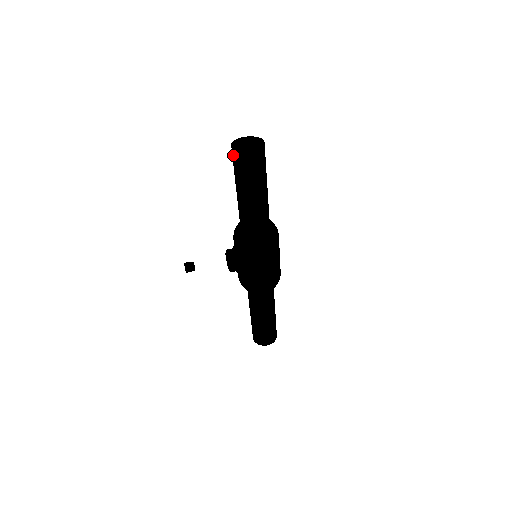
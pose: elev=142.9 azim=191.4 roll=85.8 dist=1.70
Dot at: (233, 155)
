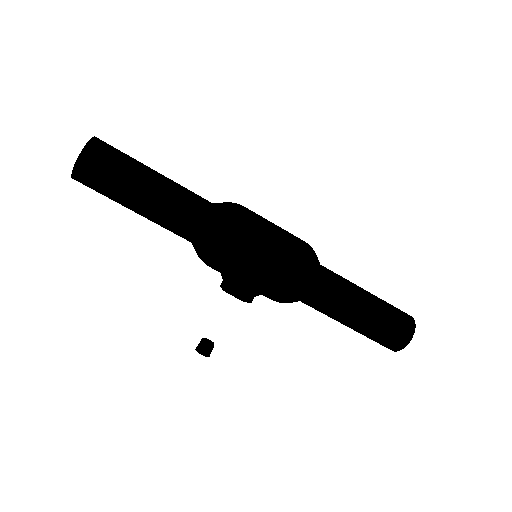
Dot at: (82, 183)
